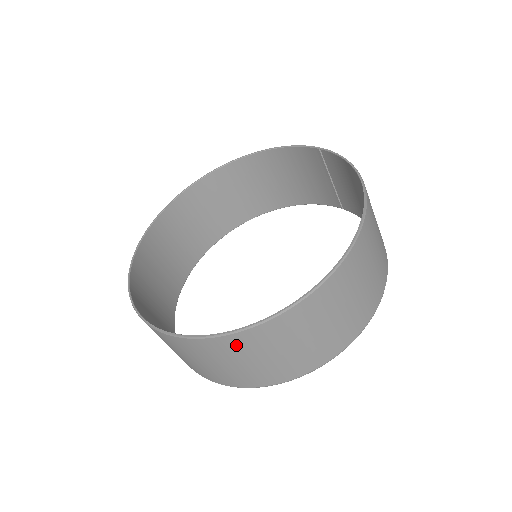
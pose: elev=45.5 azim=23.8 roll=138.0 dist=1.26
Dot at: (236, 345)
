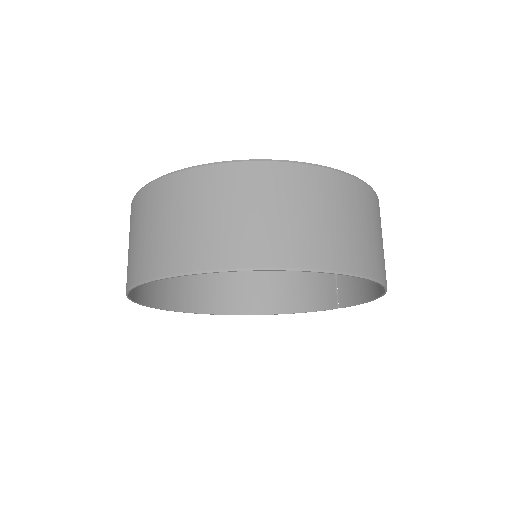
Dot at: (242, 180)
